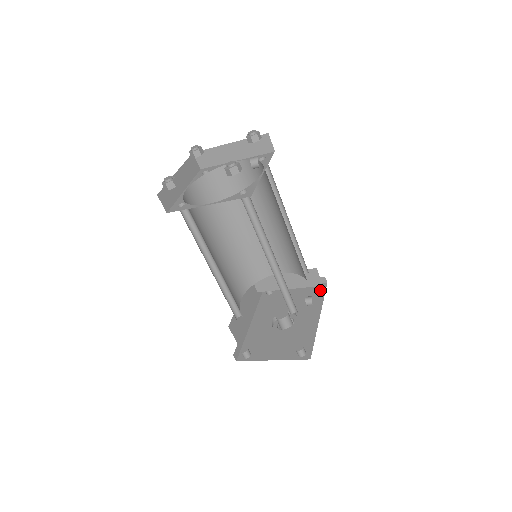
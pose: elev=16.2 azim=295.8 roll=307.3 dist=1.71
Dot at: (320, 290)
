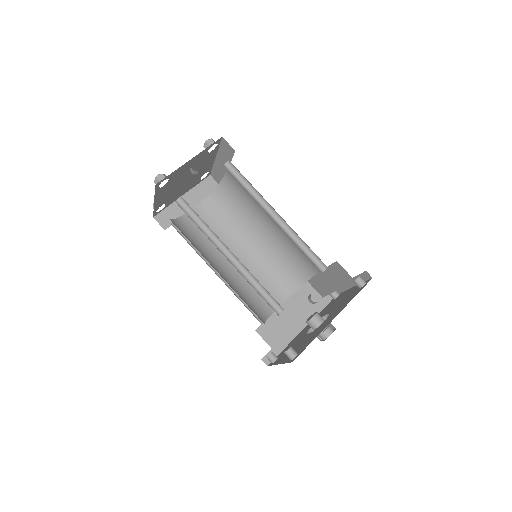
Dot at: (361, 287)
